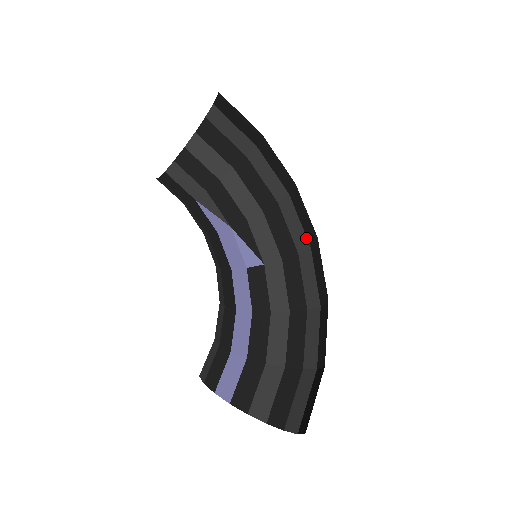
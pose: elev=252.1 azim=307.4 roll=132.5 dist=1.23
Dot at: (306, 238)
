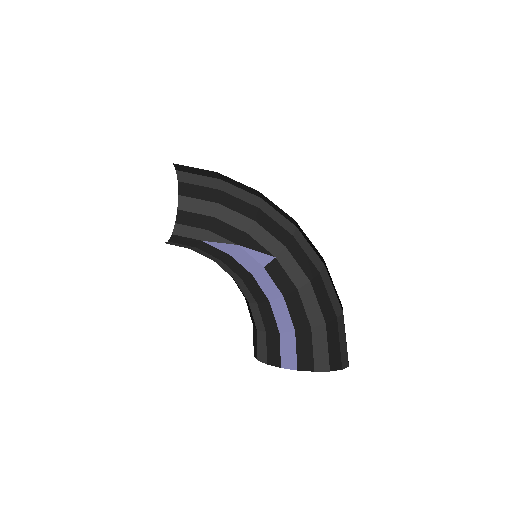
Dot at: (289, 222)
